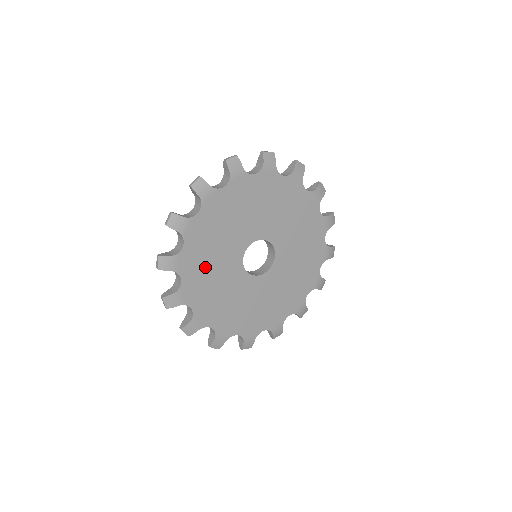
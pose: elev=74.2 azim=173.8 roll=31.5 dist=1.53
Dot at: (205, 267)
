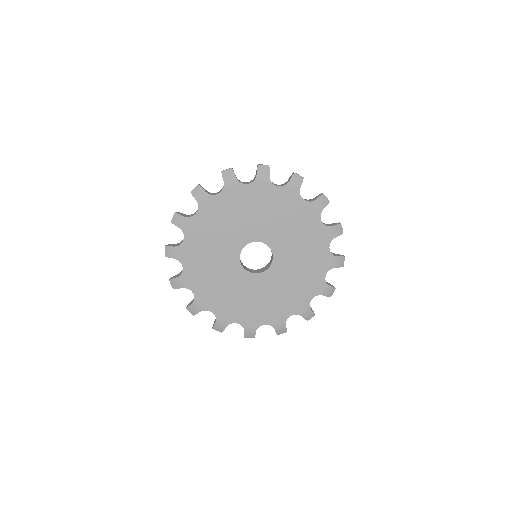
Dot at: (209, 278)
